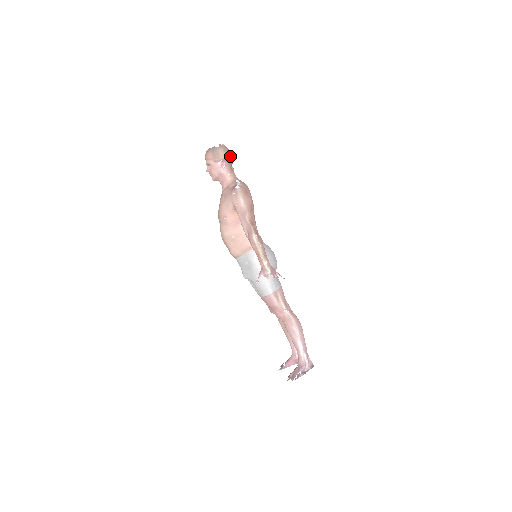
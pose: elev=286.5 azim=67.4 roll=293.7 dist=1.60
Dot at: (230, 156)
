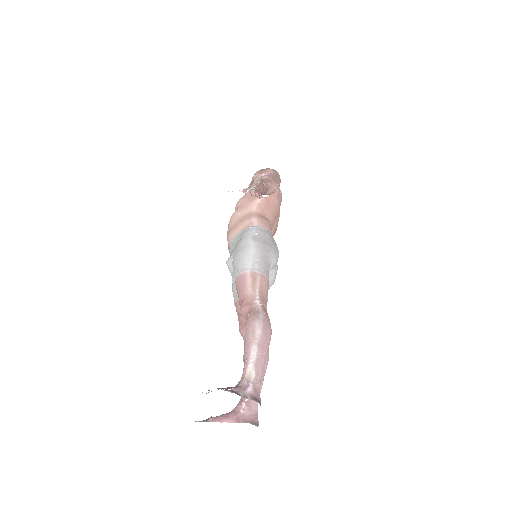
Dot at: (278, 176)
